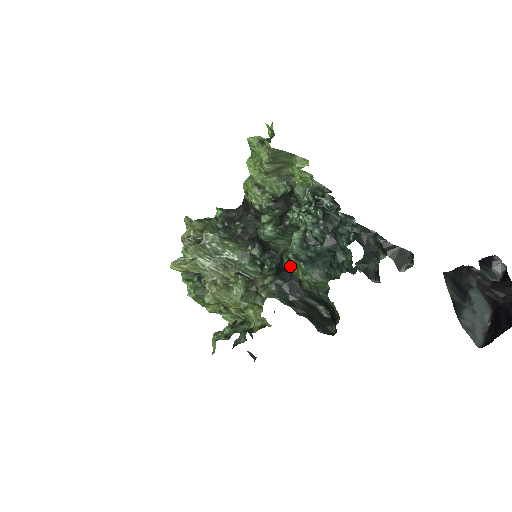
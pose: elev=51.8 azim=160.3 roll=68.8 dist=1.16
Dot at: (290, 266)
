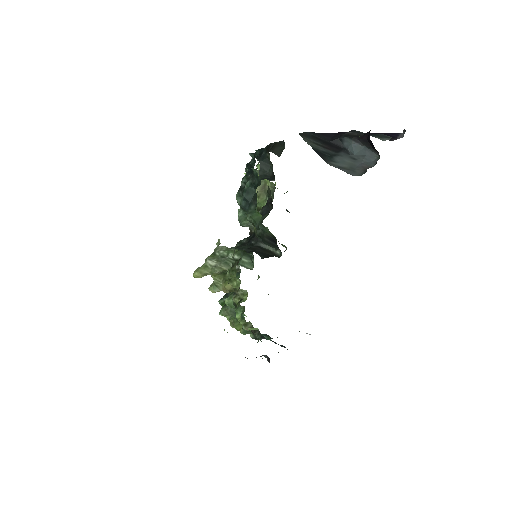
Dot at: occluded
